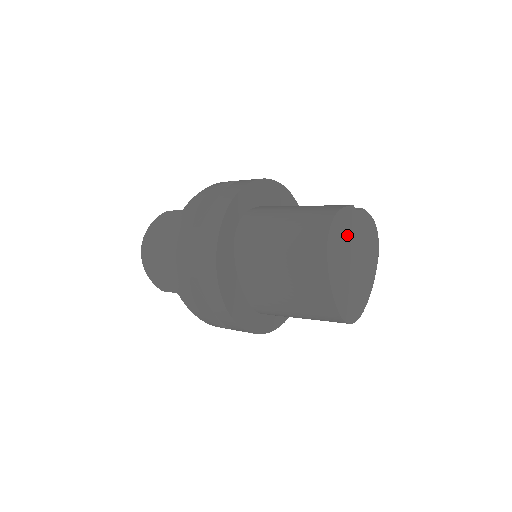
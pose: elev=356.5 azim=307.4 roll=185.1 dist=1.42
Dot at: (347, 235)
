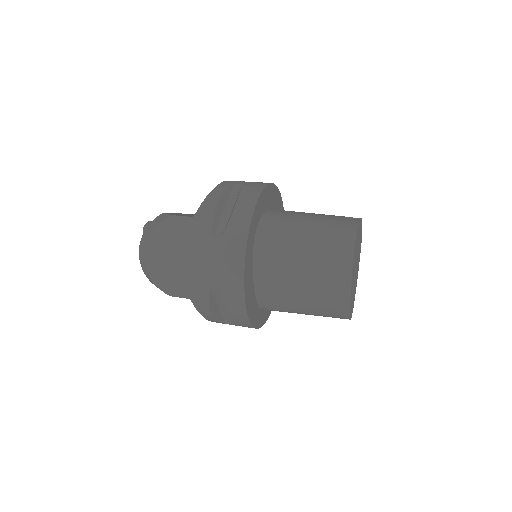
Dot at: occluded
